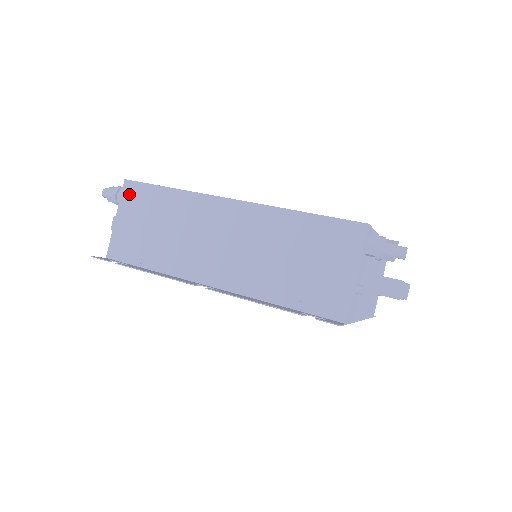
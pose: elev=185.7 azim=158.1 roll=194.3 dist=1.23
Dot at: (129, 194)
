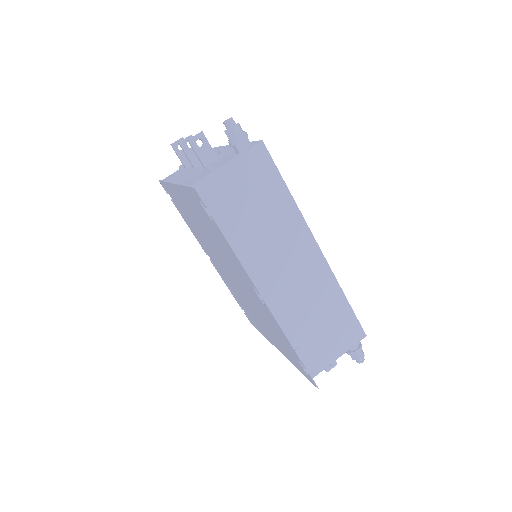
Dot at: (256, 157)
